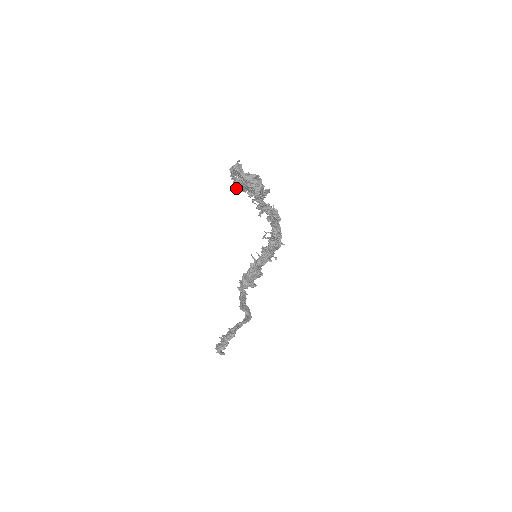
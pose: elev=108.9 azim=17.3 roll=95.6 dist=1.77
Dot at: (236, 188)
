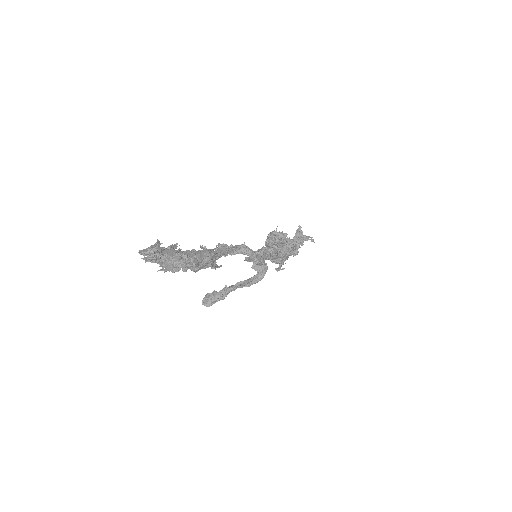
Dot at: occluded
